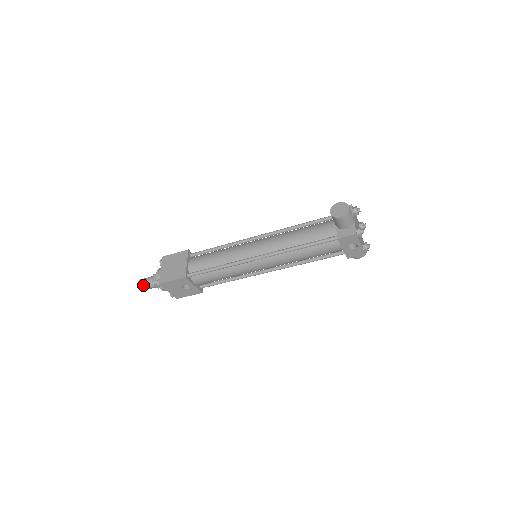
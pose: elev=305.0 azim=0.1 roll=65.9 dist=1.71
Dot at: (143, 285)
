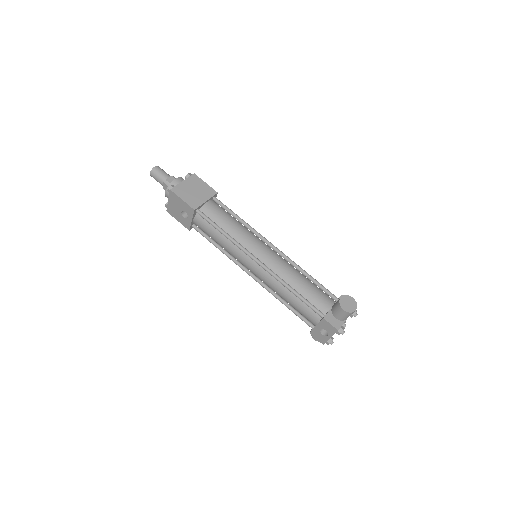
Dot at: (156, 173)
